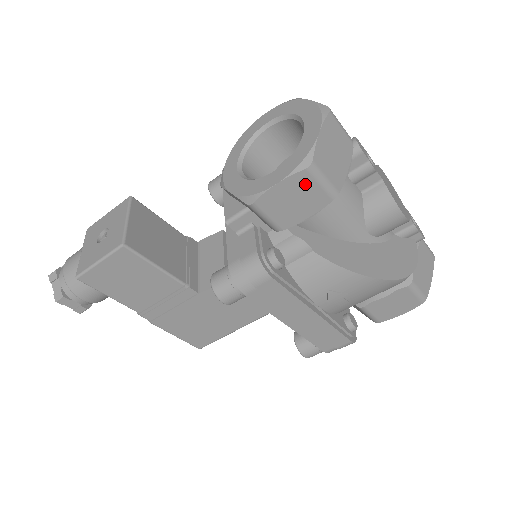
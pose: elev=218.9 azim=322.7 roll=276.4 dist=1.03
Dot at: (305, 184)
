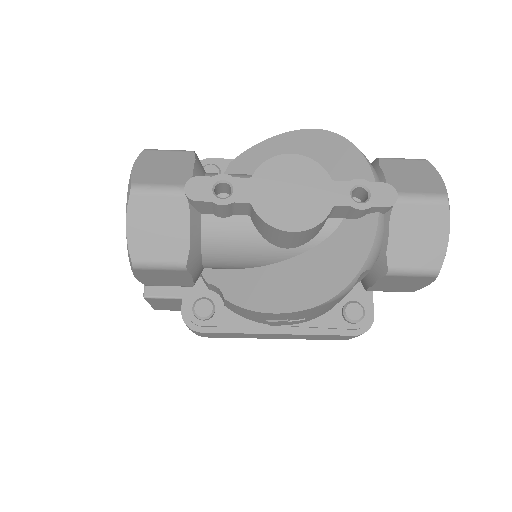
Dot at: (151, 272)
